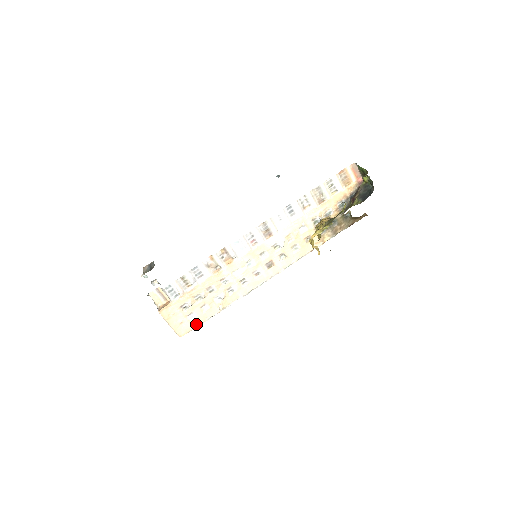
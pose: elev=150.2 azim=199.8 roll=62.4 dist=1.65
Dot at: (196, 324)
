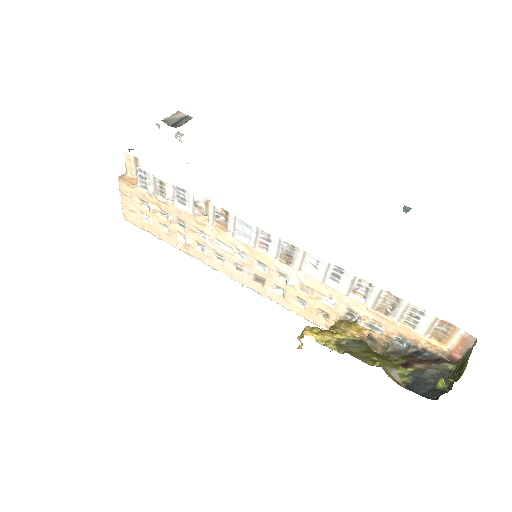
Dot at: (146, 228)
